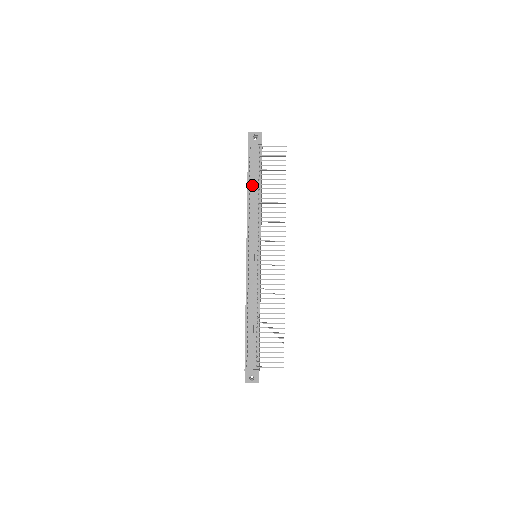
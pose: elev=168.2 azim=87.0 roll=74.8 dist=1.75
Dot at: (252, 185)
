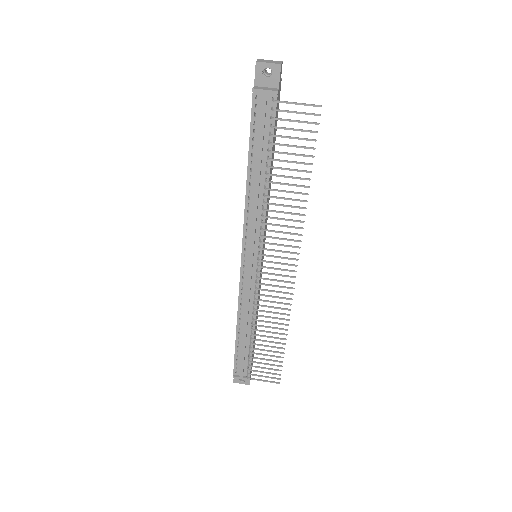
Dot at: (256, 163)
